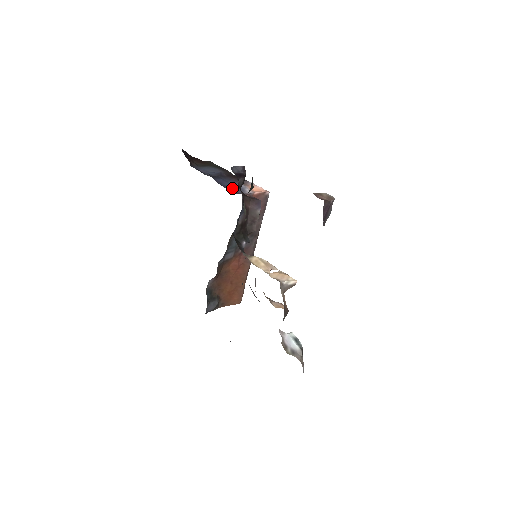
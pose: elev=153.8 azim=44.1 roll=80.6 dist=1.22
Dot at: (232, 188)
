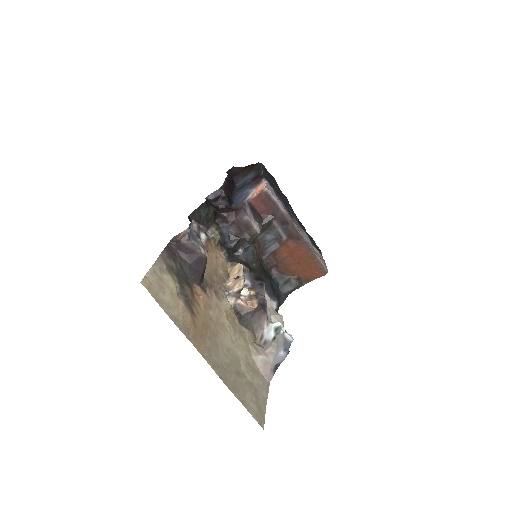
Dot at: (239, 199)
